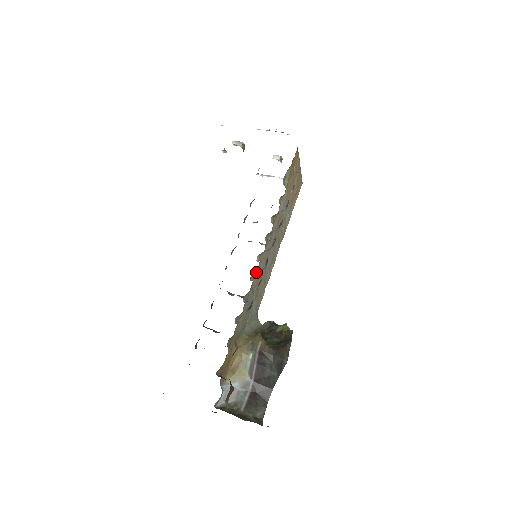
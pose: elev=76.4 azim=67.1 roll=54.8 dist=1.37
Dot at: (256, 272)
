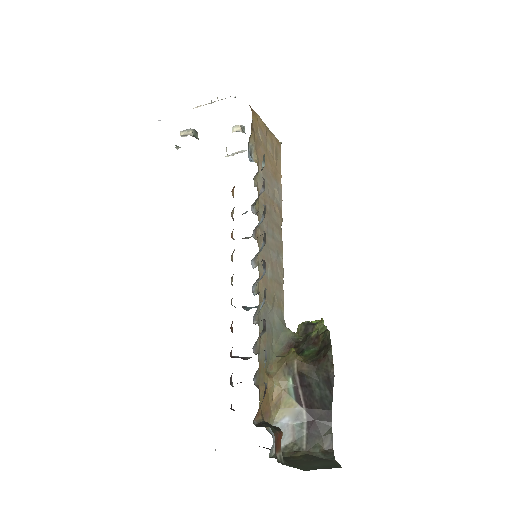
Dot at: (258, 280)
